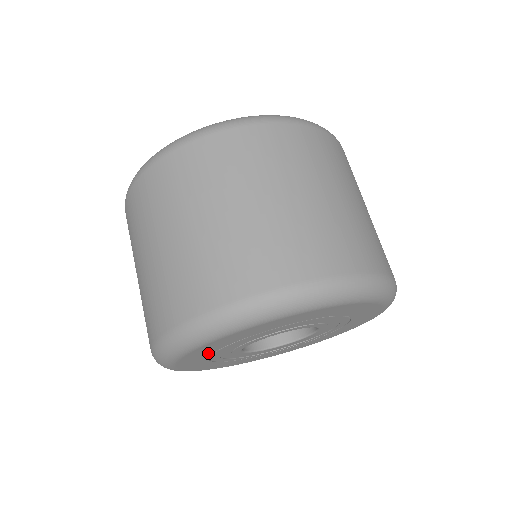
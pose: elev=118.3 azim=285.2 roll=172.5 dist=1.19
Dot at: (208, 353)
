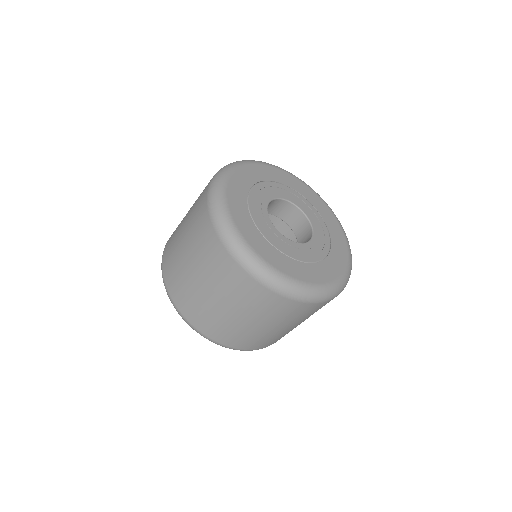
Dot at: (248, 218)
